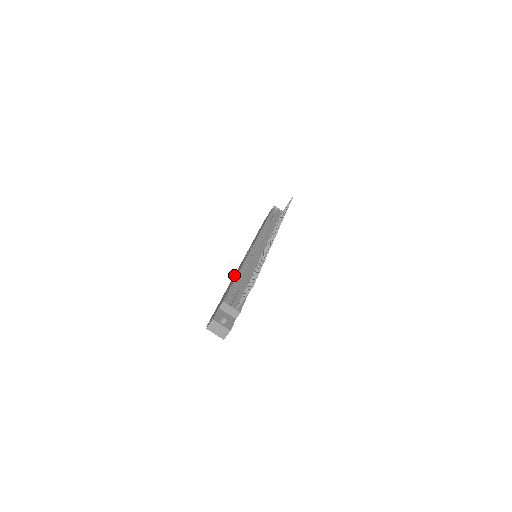
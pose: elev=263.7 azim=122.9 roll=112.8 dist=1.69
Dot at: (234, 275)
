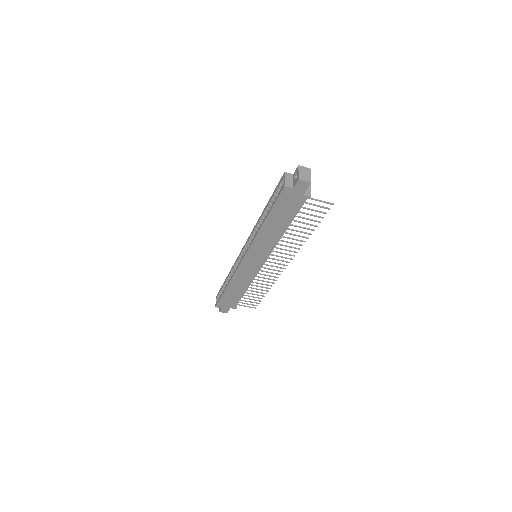
Dot at: occluded
